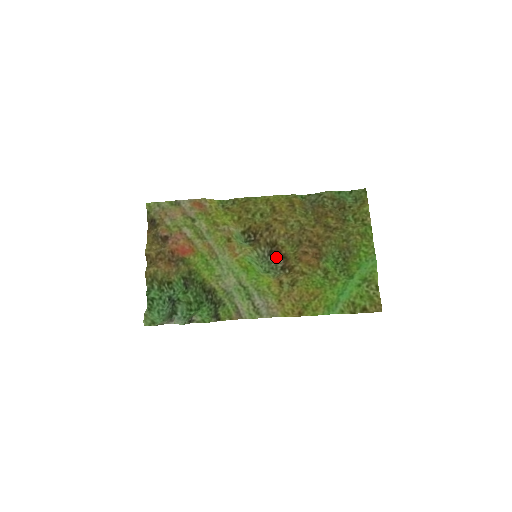
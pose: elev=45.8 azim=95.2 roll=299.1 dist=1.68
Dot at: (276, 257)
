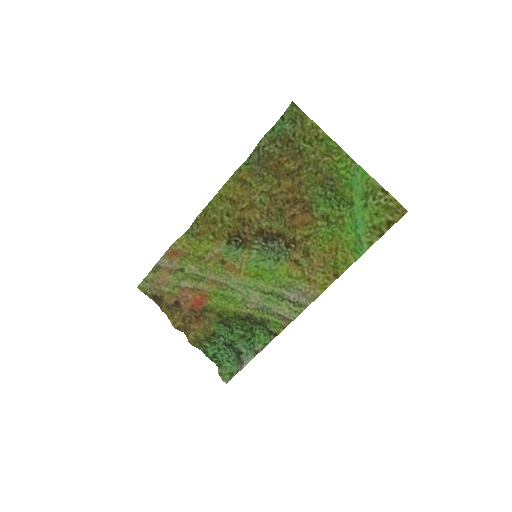
Dot at: (273, 240)
